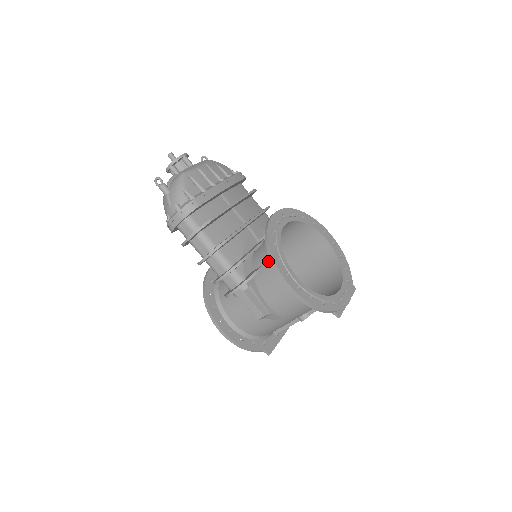
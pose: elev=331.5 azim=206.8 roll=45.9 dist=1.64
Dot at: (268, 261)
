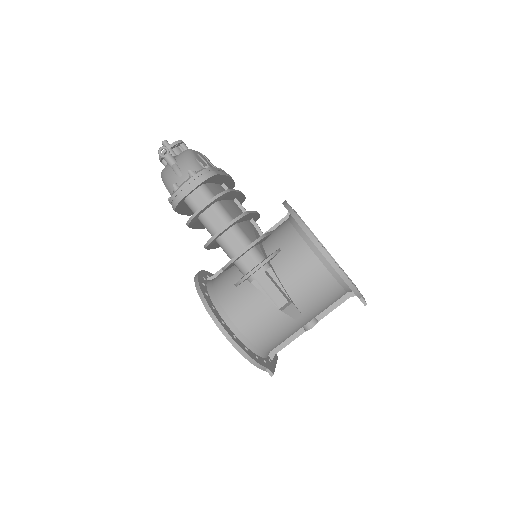
Dot at: (289, 240)
